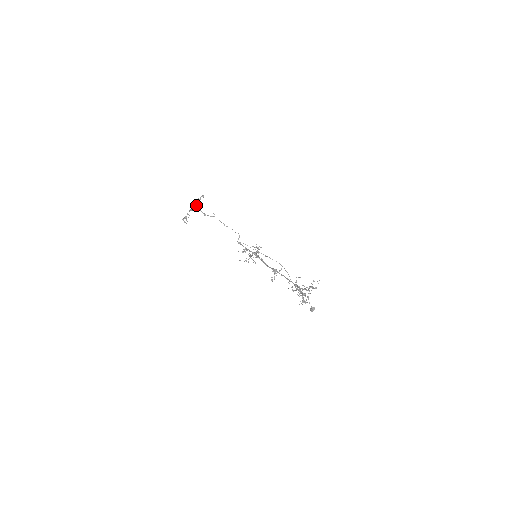
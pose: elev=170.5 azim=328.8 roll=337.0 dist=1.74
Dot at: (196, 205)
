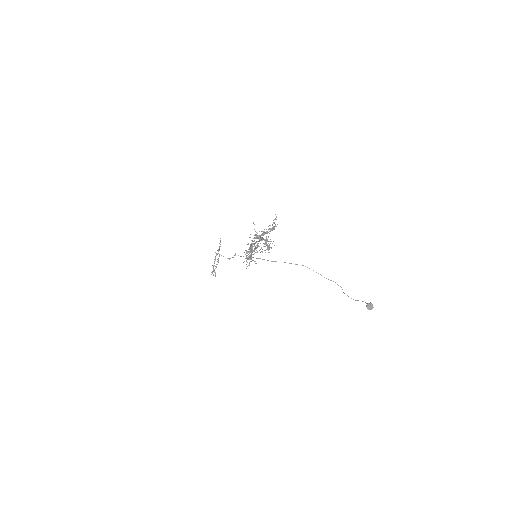
Dot at: (218, 253)
